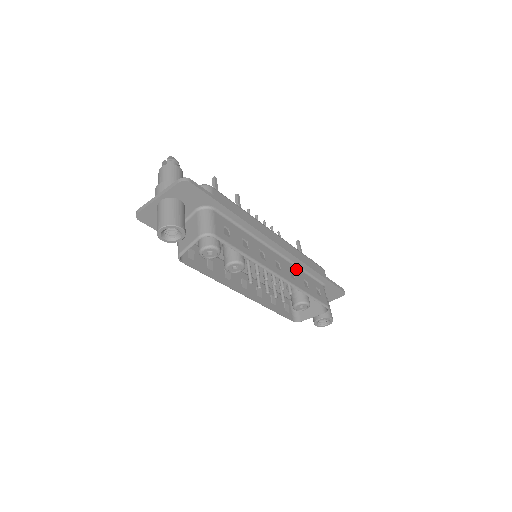
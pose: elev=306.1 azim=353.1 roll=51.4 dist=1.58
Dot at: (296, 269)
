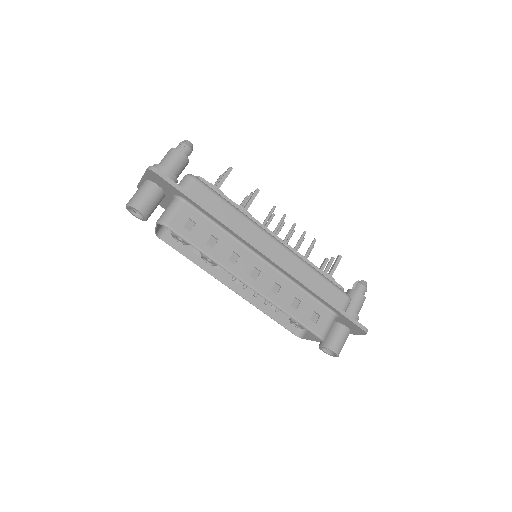
Dot at: (290, 284)
